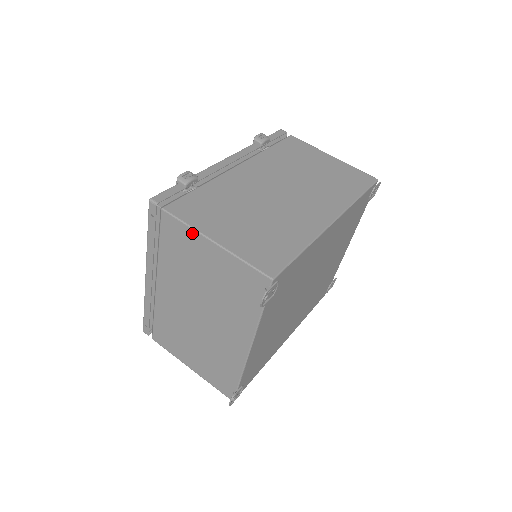
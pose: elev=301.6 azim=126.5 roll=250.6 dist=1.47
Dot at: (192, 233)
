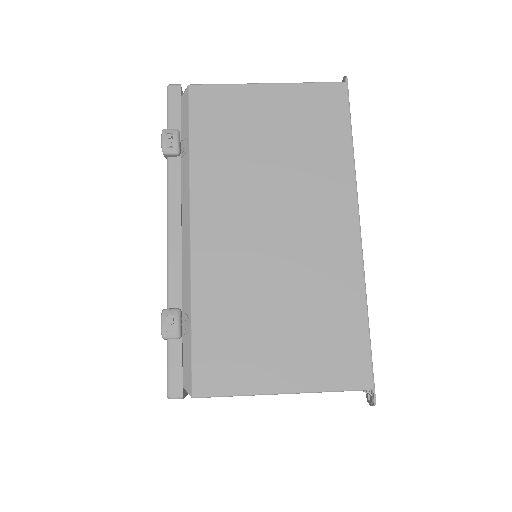
Dot at: (248, 395)
